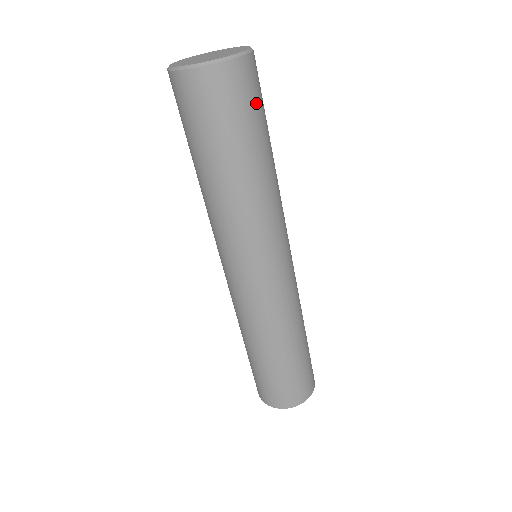
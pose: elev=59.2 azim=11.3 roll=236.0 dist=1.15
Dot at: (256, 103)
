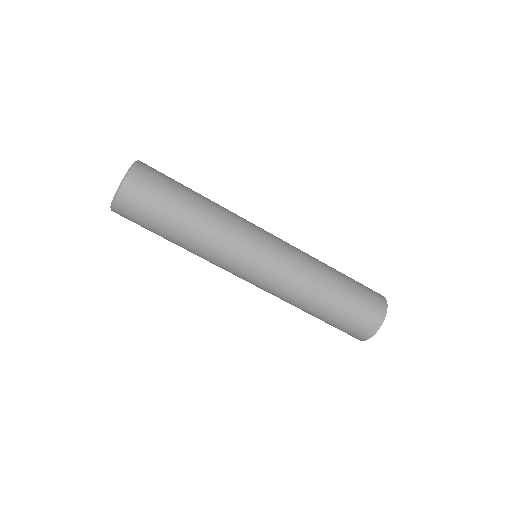
Dot at: (165, 176)
